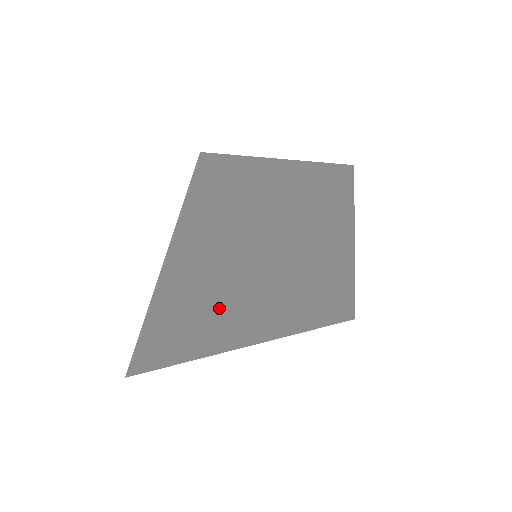
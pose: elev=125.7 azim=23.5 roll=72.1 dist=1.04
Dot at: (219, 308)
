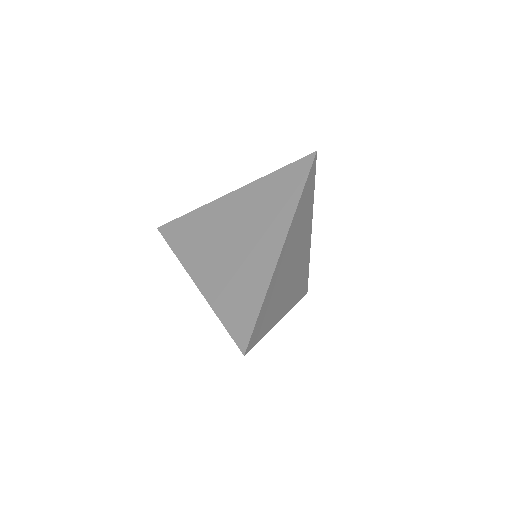
Dot at: (279, 271)
